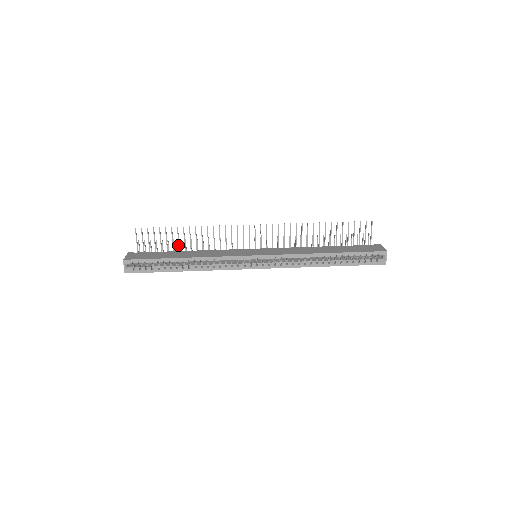
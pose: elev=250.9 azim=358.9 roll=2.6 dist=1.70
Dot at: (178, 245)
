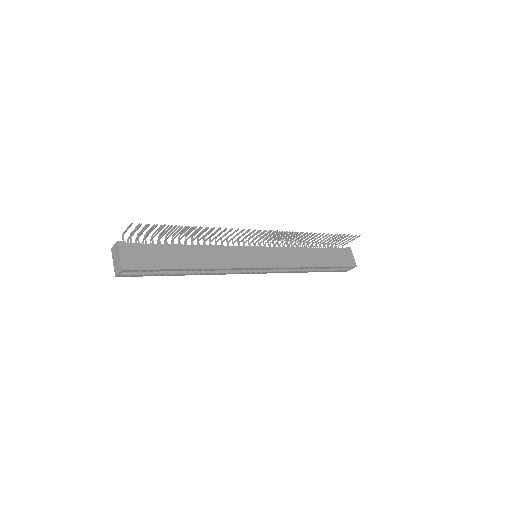
Dot at: (182, 237)
